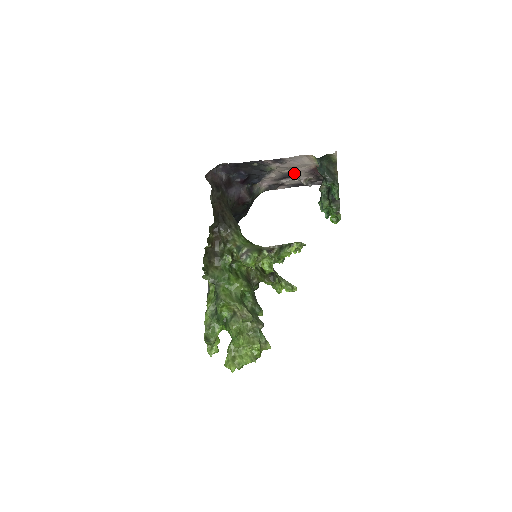
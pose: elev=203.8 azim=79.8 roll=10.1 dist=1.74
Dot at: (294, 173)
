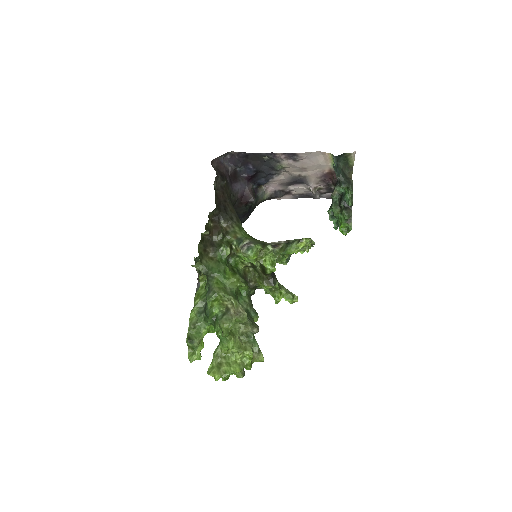
Dot at: (305, 177)
